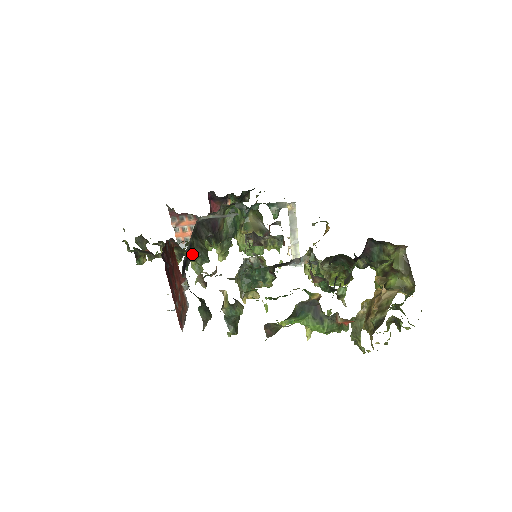
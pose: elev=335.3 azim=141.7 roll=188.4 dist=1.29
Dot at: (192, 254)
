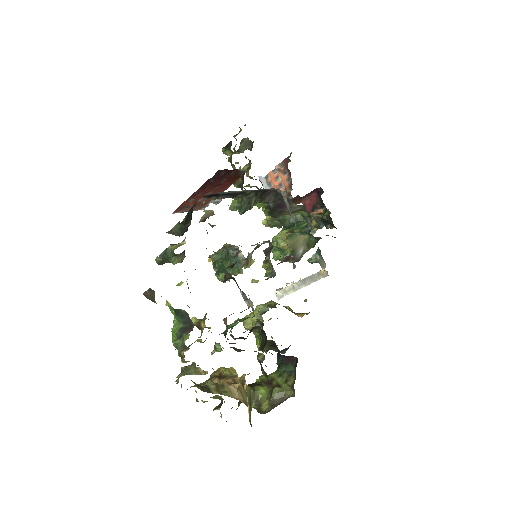
Dot at: (237, 197)
